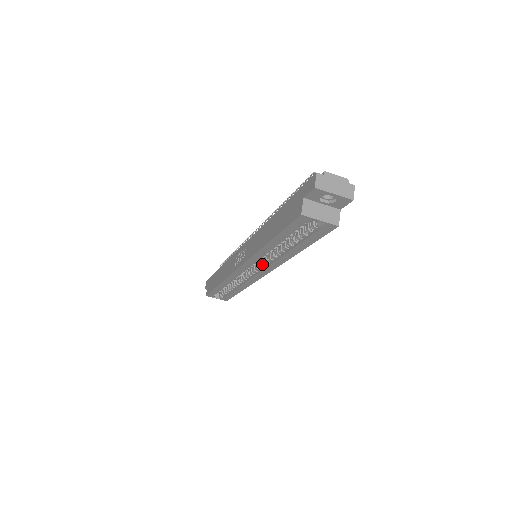
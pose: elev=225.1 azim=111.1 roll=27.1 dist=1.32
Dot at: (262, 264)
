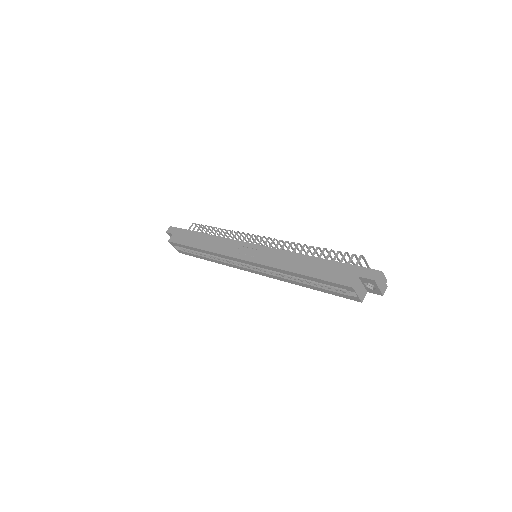
Dot at: (264, 269)
